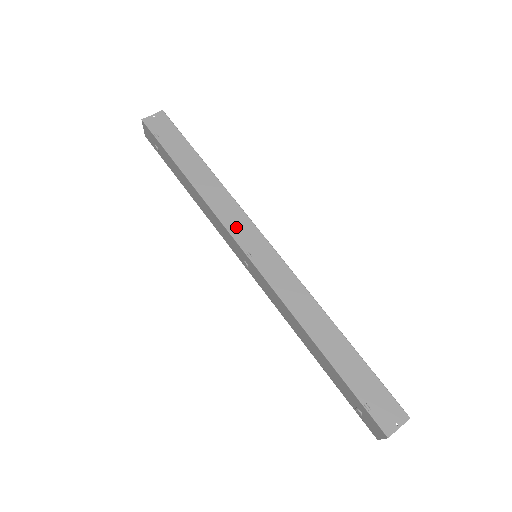
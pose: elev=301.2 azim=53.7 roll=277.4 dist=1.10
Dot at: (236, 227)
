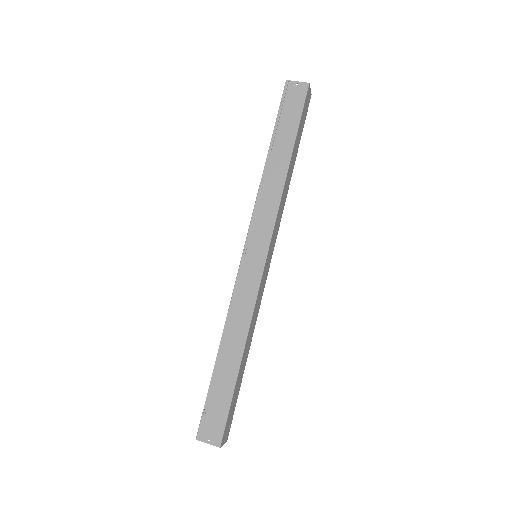
Dot at: (258, 225)
